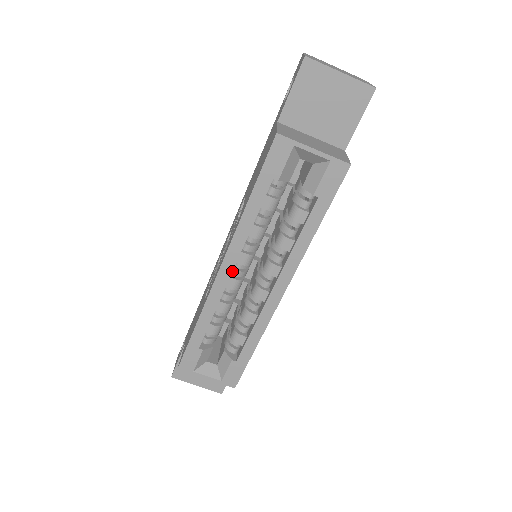
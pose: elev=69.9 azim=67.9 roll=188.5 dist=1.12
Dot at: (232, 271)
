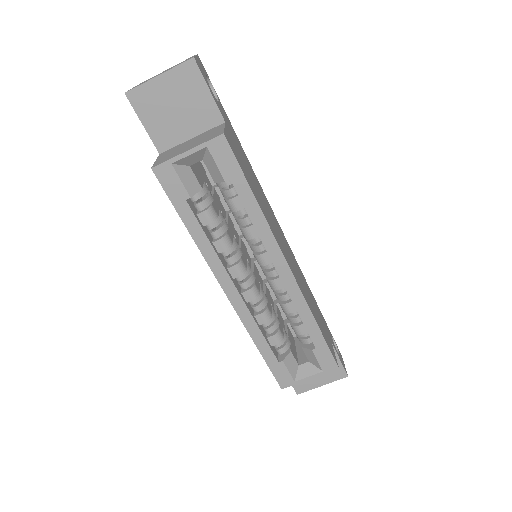
Dot at: (236, 288)
